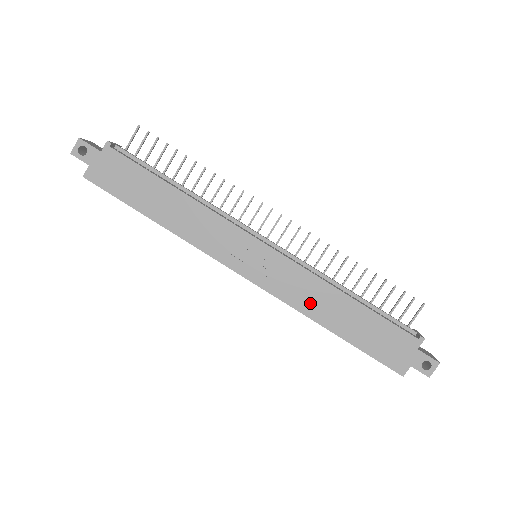
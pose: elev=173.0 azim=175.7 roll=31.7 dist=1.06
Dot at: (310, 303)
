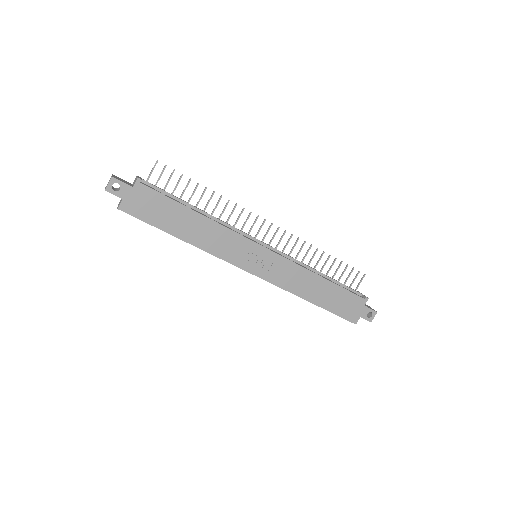
Dot at: (298, 286)
